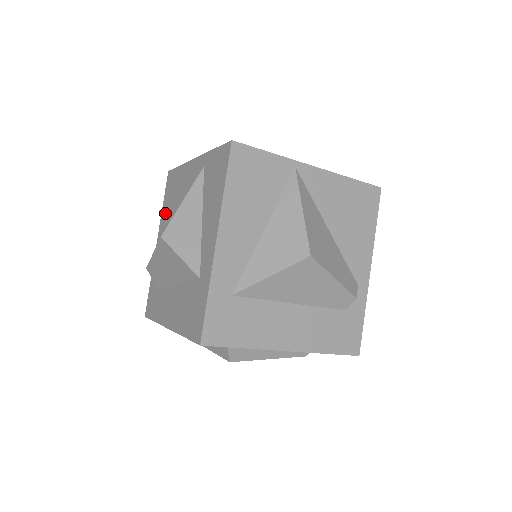
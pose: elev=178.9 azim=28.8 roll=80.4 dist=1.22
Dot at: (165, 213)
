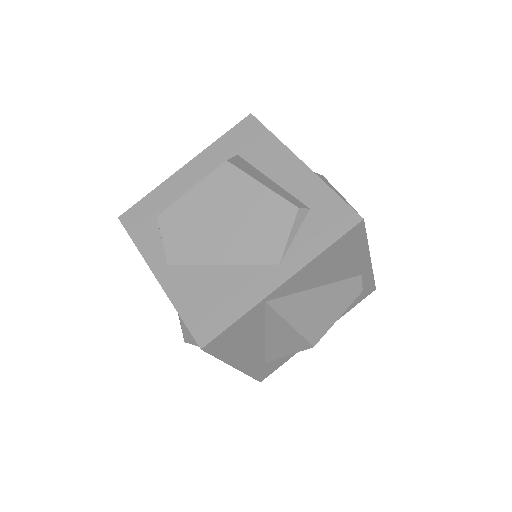
Dot at: occluded
